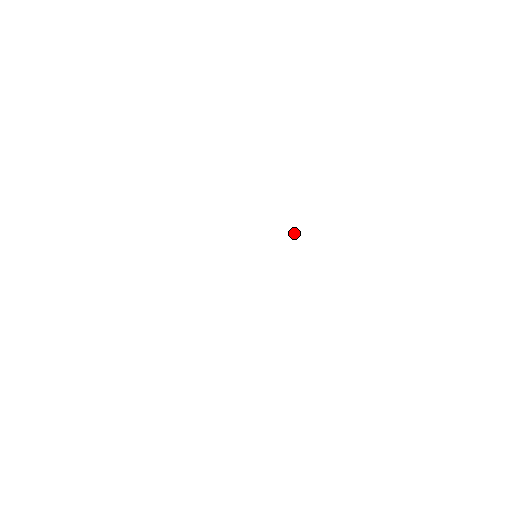
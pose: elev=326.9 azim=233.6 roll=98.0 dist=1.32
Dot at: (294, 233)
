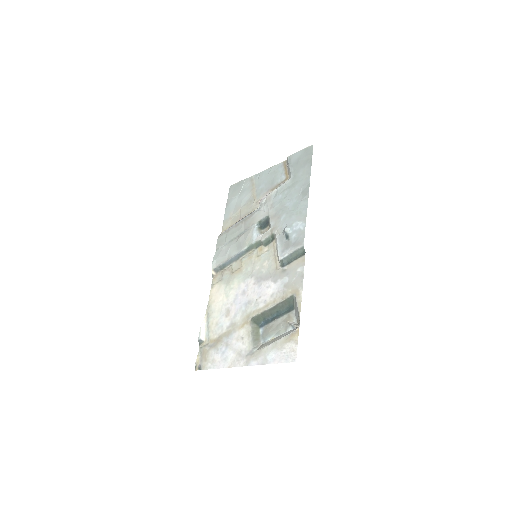
Dot at: (263, 219)
